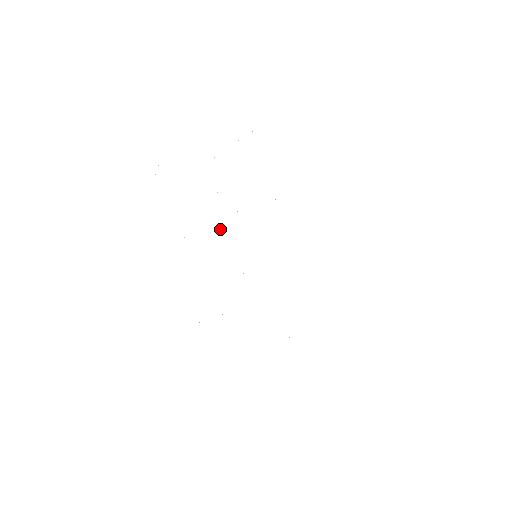
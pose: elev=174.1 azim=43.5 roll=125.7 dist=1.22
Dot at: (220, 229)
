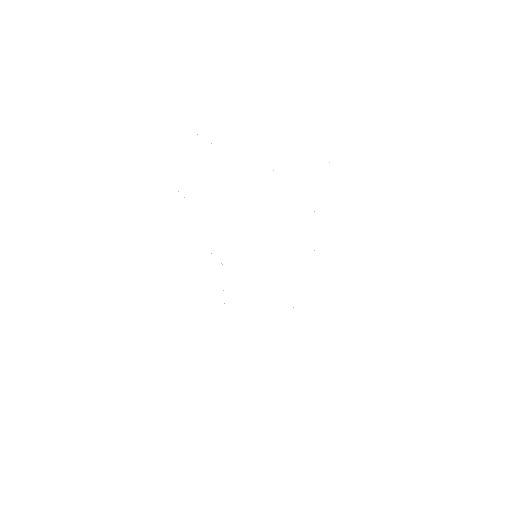
Dot at: occluded
